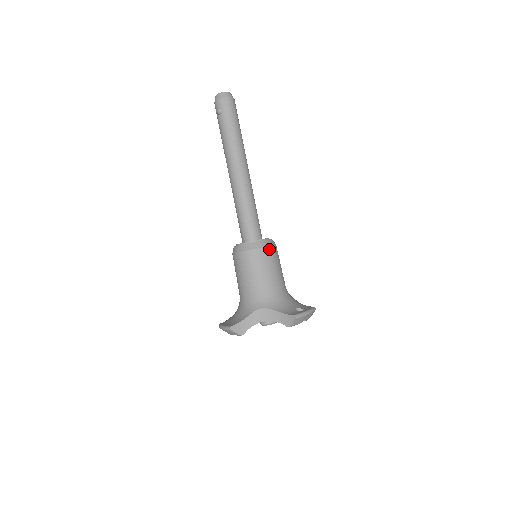
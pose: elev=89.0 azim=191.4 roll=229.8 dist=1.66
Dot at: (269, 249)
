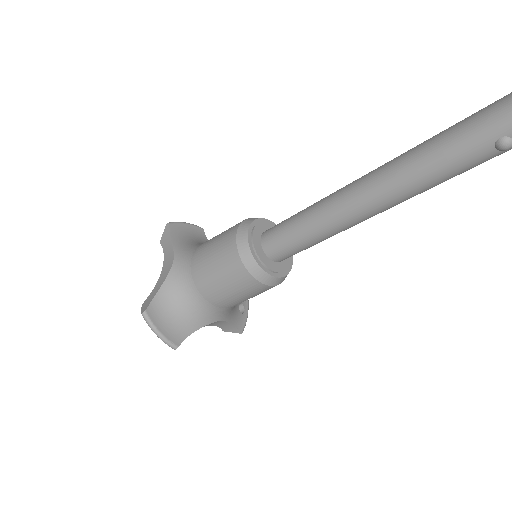
Dot at: occluded
